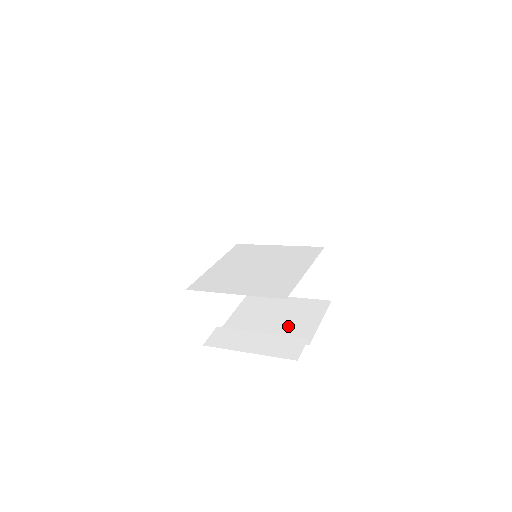
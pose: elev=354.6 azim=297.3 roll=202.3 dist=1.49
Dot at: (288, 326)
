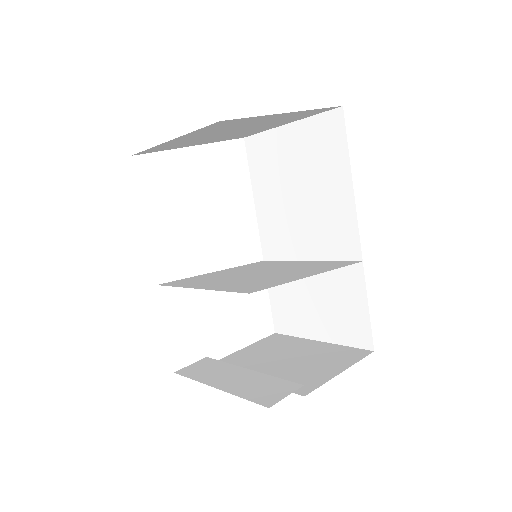
Dot at: (294, 370)
